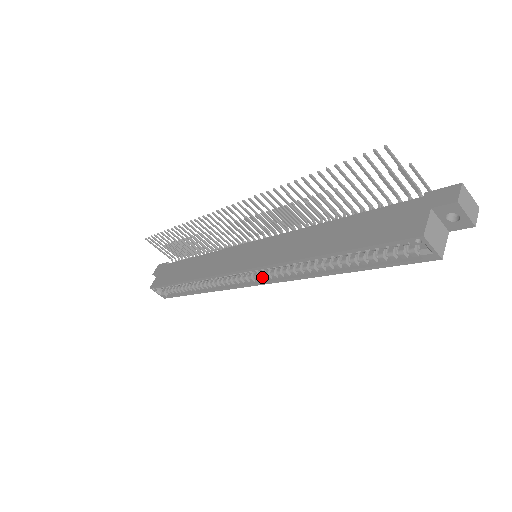
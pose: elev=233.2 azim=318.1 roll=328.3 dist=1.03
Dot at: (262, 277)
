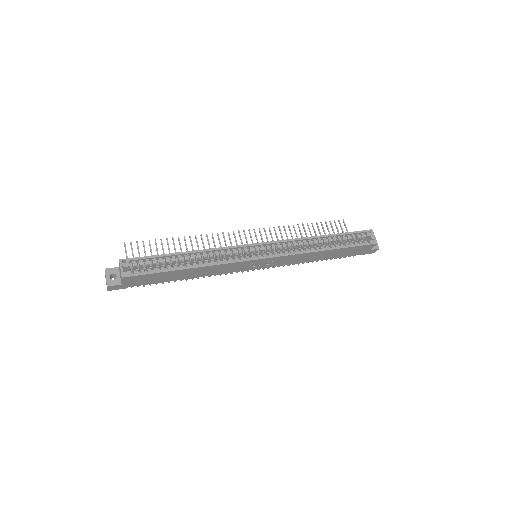
Dot at: (271, 253)
